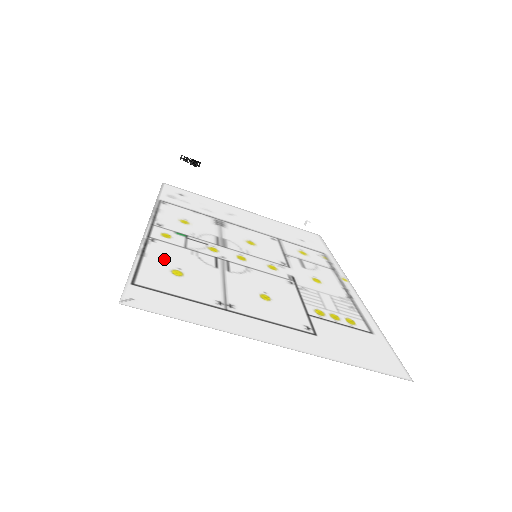
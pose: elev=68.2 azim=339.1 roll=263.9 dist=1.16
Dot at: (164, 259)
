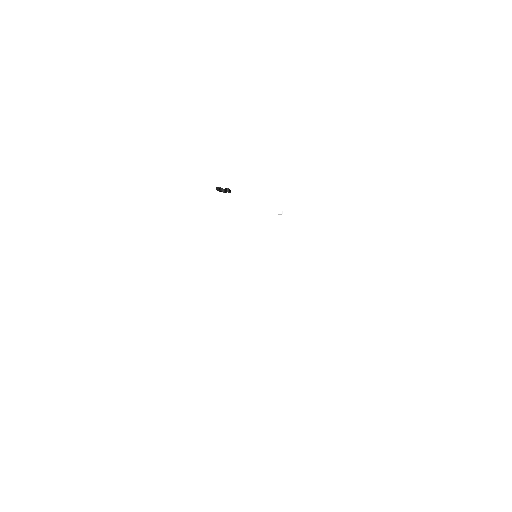
Dot at: occluded
